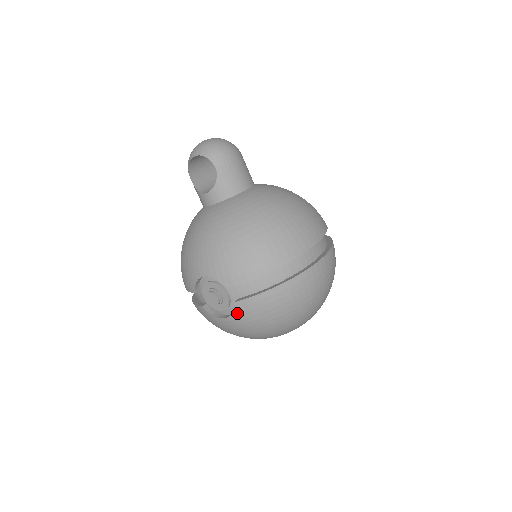
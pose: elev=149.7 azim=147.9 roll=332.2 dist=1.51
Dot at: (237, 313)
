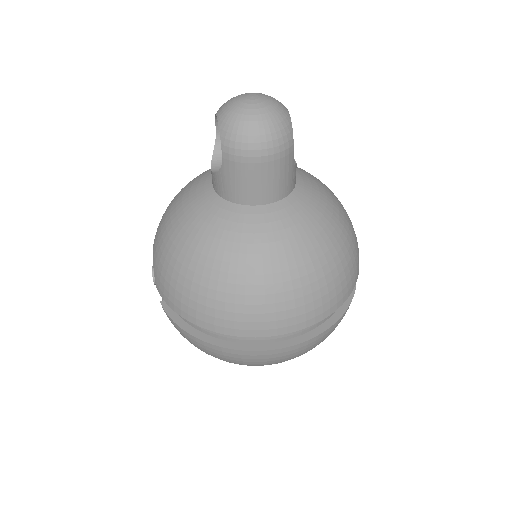
Dot at: occluded
